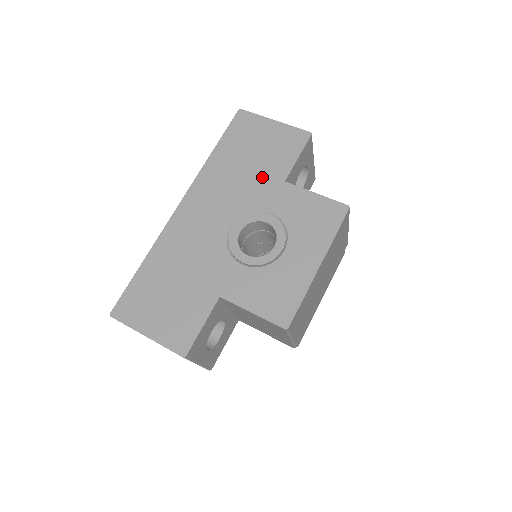
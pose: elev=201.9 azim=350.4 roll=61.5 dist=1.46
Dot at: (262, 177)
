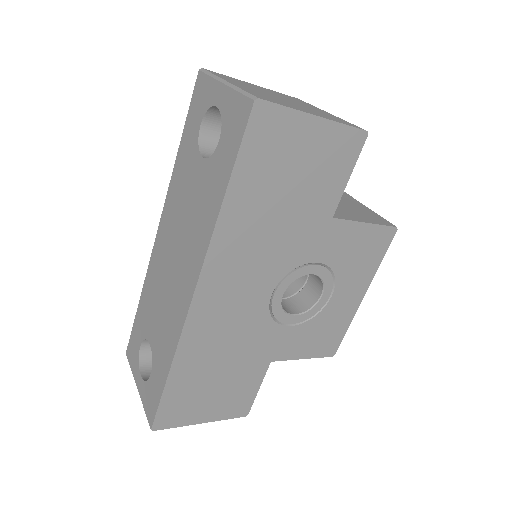
Dot at: (304, 220)
